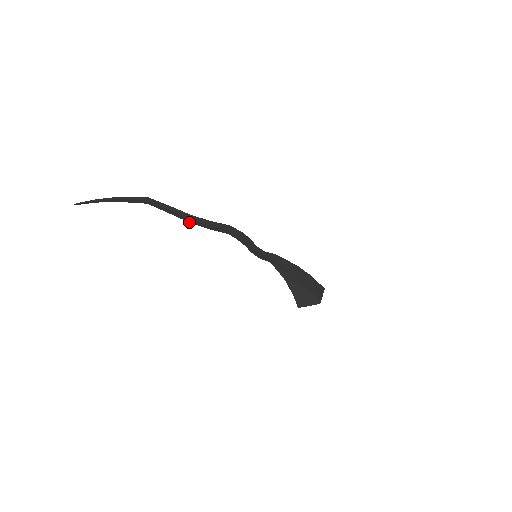
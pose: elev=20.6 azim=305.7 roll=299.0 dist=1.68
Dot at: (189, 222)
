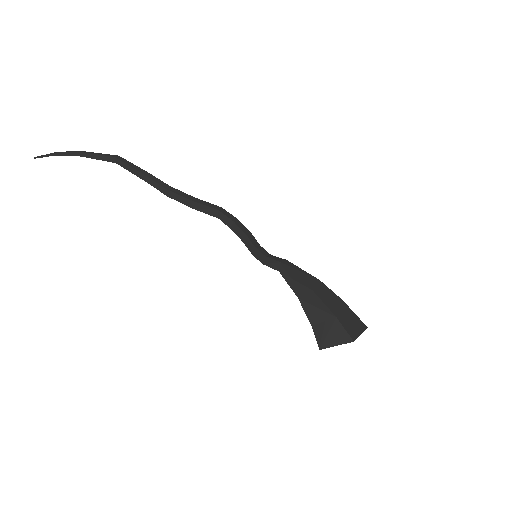
Dot at: (167, 195)
